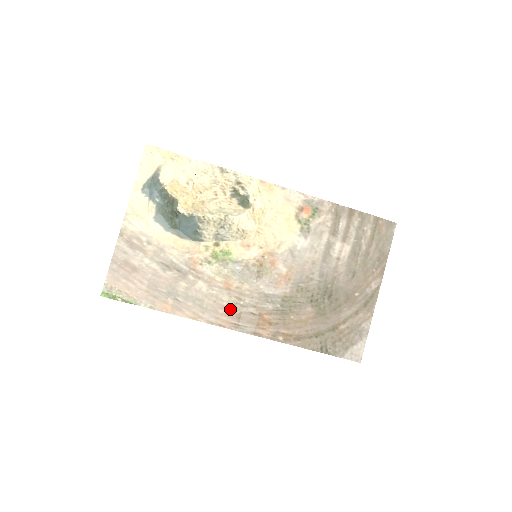
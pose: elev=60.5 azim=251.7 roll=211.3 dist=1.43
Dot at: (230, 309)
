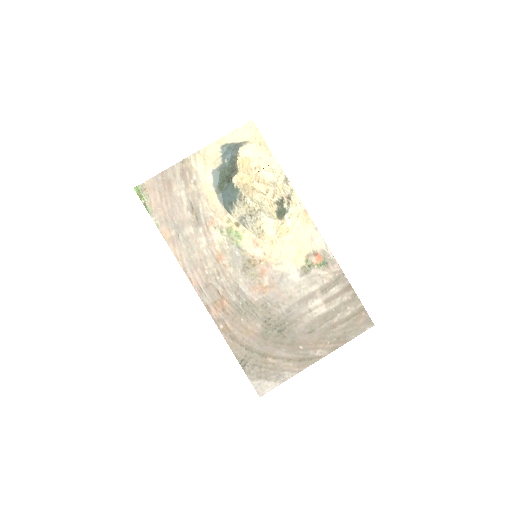
Dot at: (206, 274)
